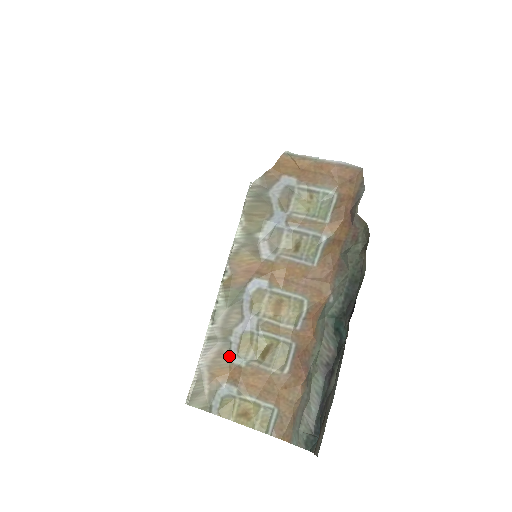
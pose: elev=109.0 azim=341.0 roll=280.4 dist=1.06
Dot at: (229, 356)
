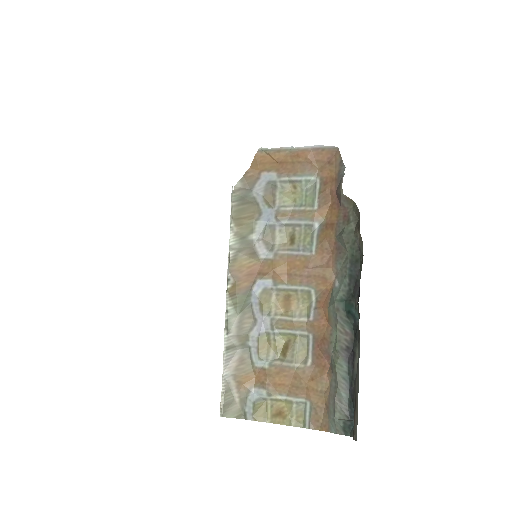
Dot at: (251, 361)
